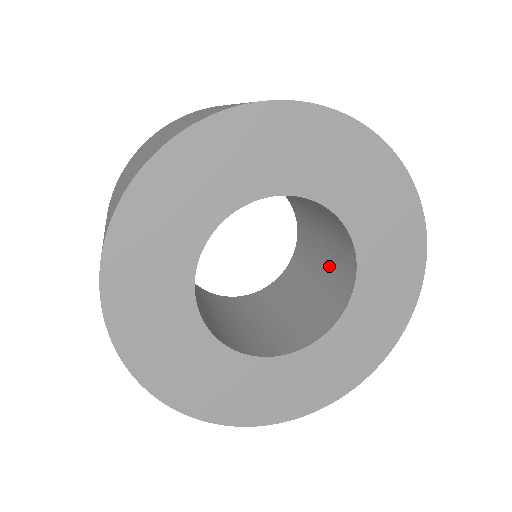
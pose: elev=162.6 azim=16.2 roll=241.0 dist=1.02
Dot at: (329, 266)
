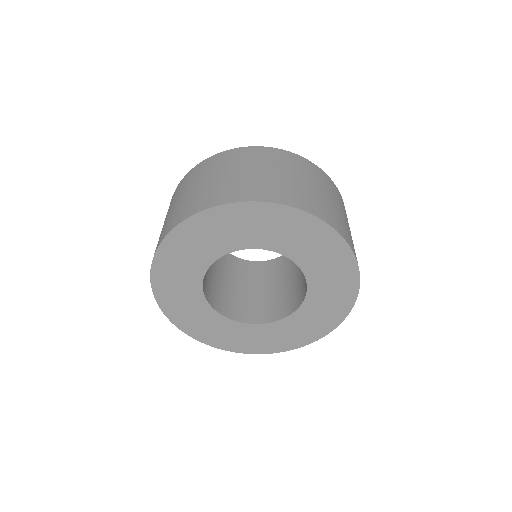
Dot at: occluded
